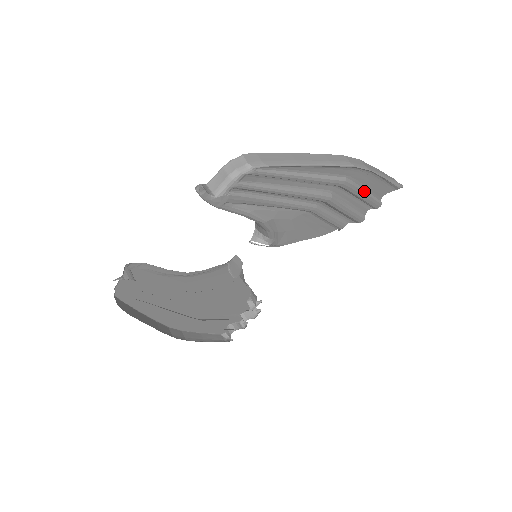
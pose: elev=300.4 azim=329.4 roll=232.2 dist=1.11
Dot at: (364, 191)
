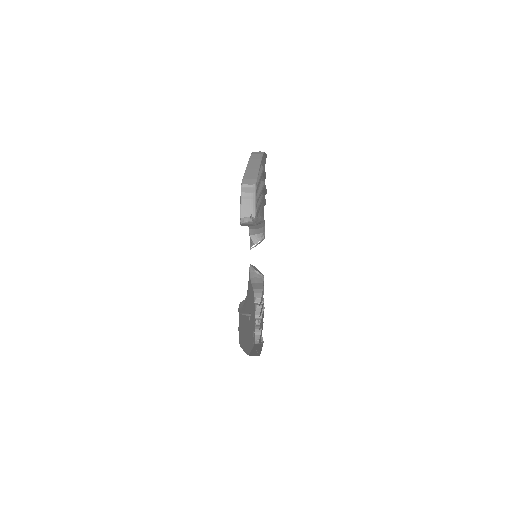
Dot at: occluded
